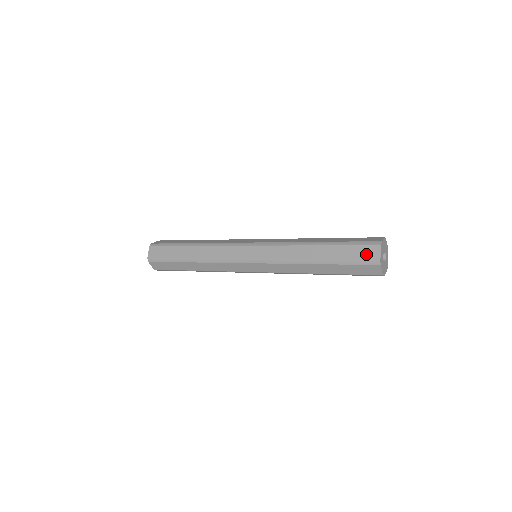
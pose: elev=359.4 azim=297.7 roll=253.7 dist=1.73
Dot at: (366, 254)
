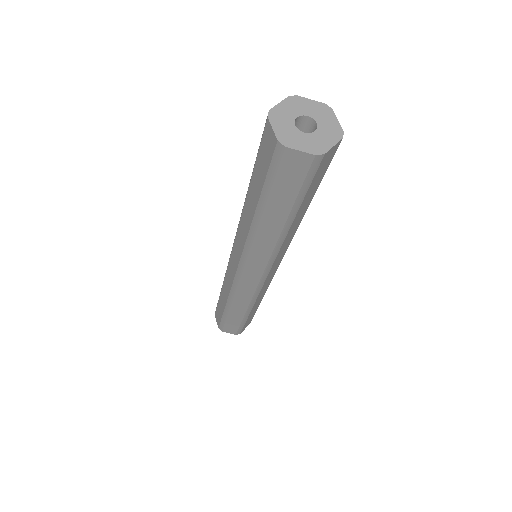
Dot at: (267, 150)
